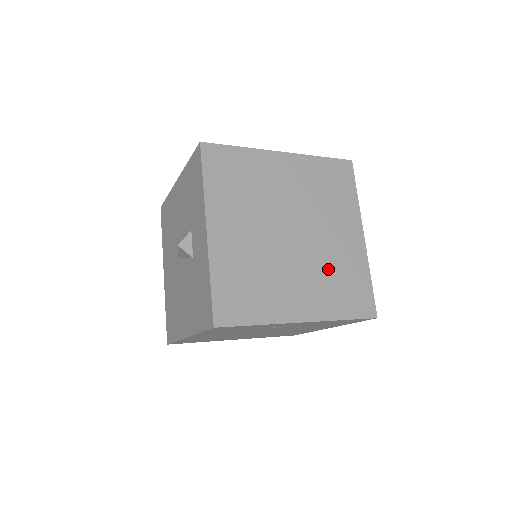
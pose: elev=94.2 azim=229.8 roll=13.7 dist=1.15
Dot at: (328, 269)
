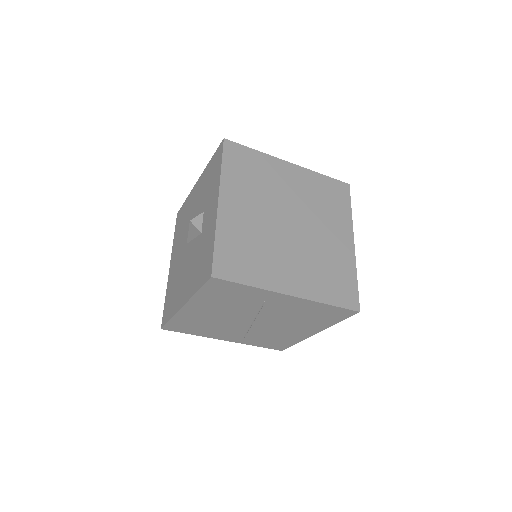
Dot at: (319, 260)
